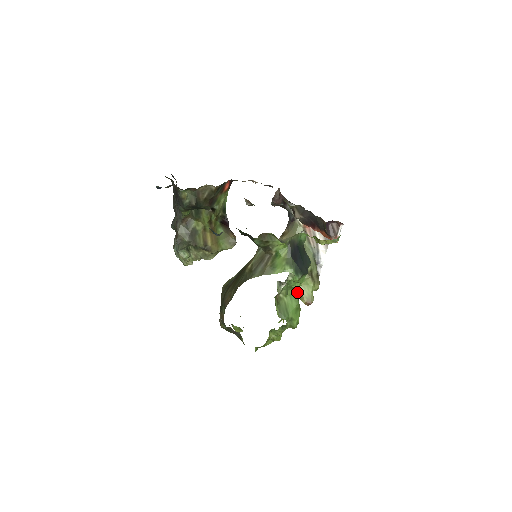
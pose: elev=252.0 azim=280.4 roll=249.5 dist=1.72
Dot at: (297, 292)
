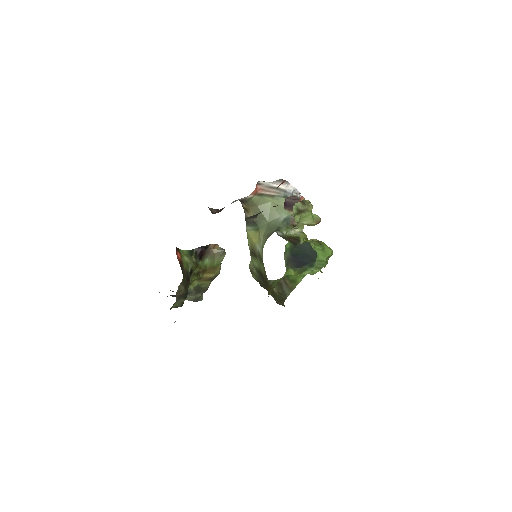
Dot at: occluded
